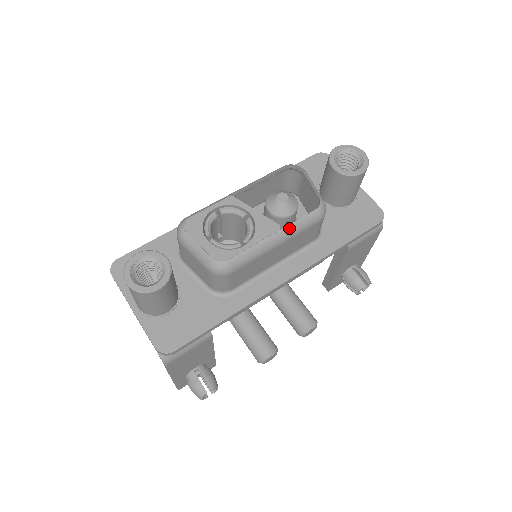
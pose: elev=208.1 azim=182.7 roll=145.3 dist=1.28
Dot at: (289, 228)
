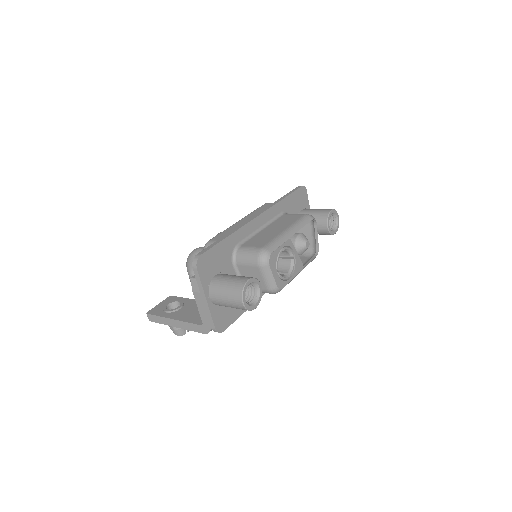
Dot at: occluded
